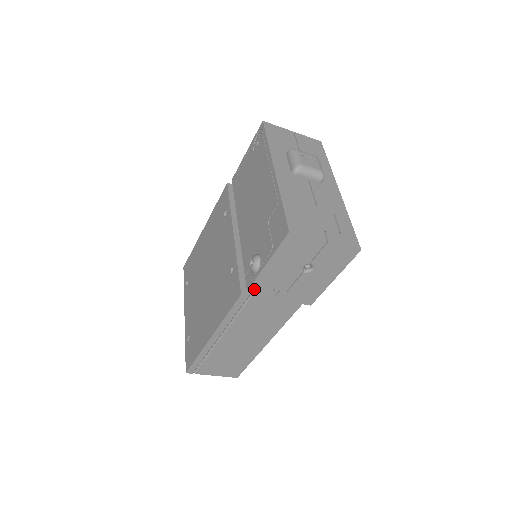
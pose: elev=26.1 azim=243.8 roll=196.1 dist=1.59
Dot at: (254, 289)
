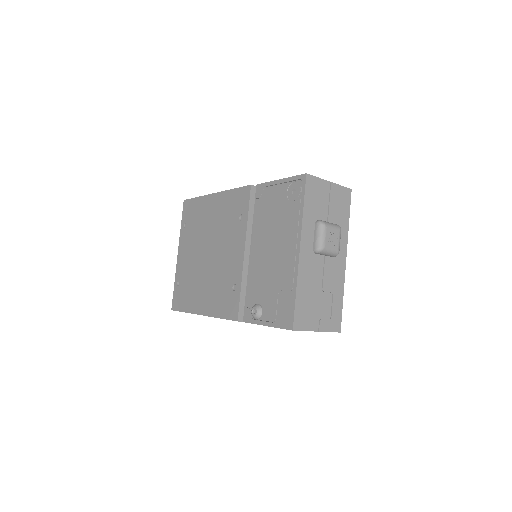
Dot at: occluded
